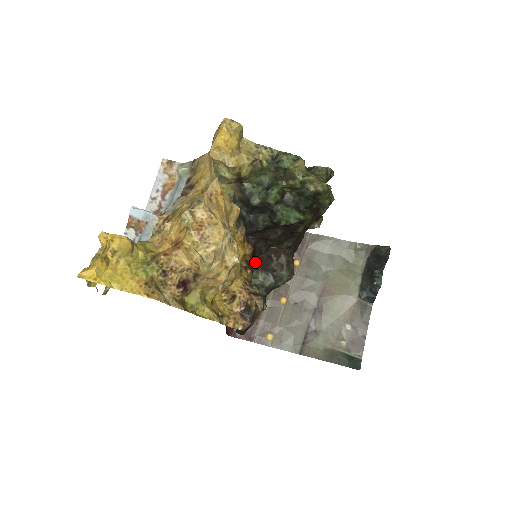
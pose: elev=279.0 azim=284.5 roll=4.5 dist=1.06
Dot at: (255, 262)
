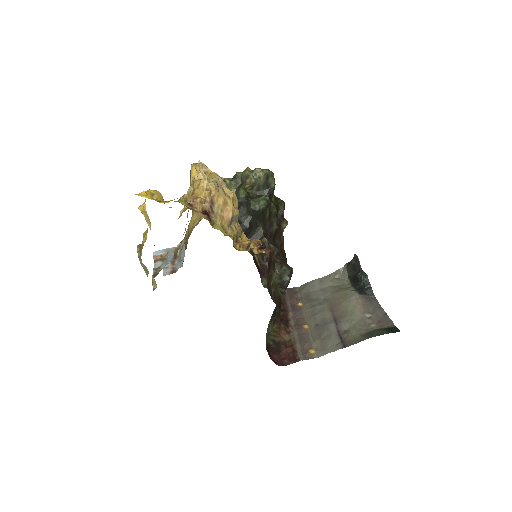
Dot at: (259, 270)
